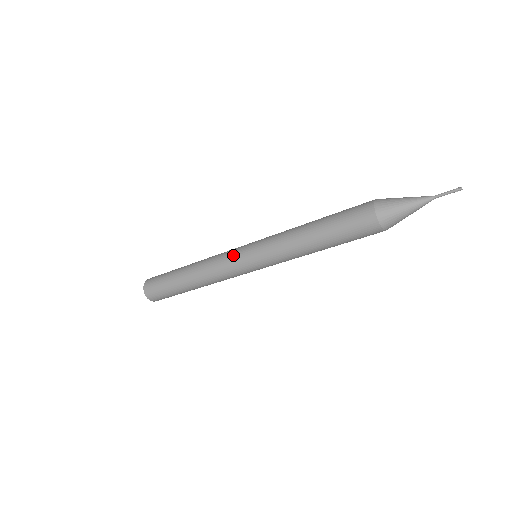
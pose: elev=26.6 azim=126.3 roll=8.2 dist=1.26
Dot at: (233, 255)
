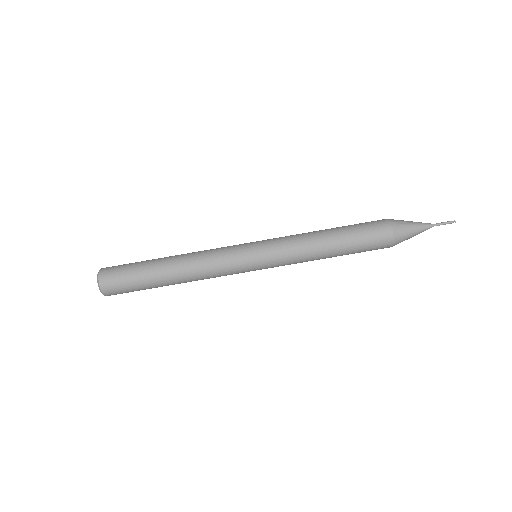
Dot at: occluded
